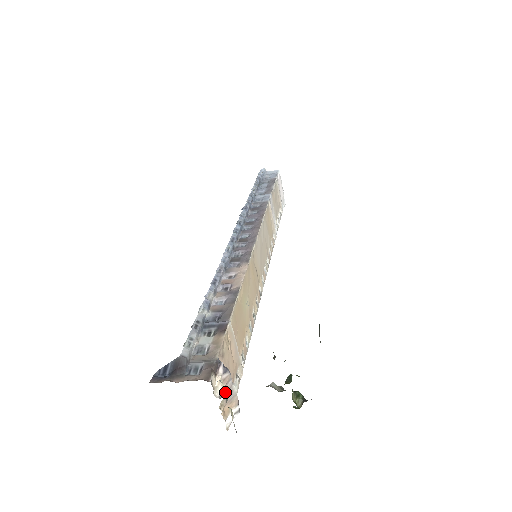
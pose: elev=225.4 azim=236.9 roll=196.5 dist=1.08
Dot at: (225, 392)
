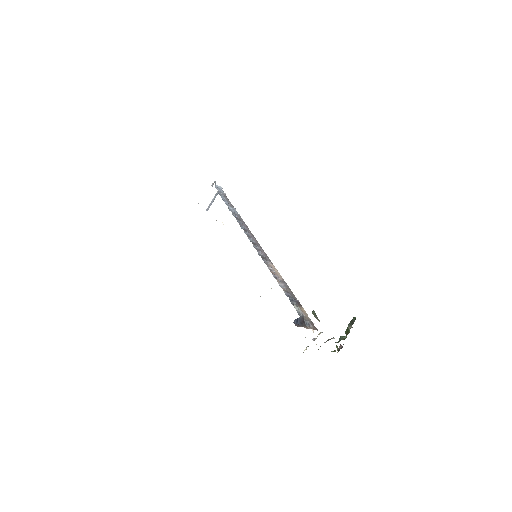
Dot at: (316, 338)
